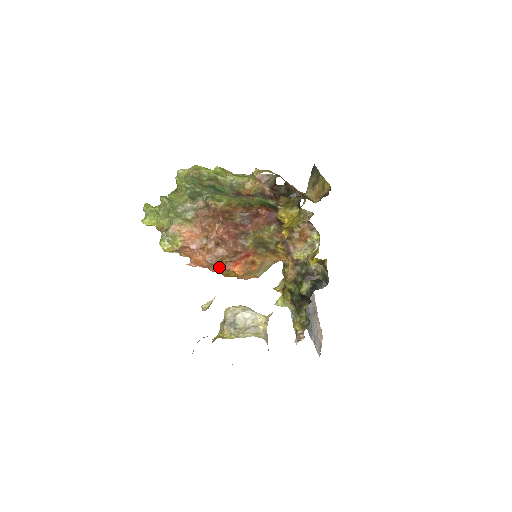
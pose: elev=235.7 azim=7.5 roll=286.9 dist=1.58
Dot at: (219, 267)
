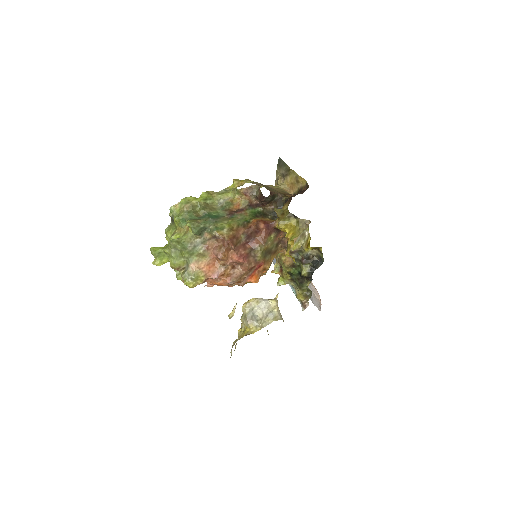
Dot at: (239, 284)
